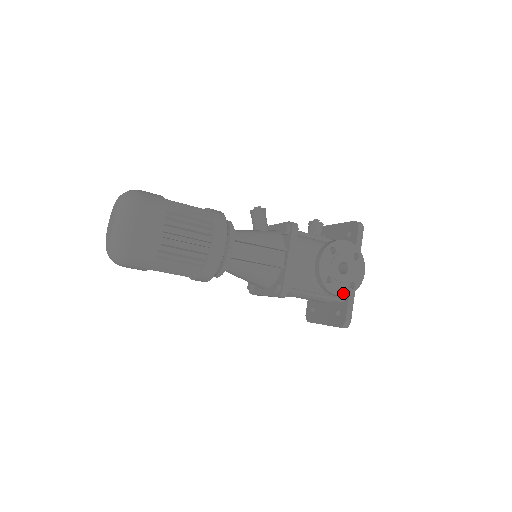
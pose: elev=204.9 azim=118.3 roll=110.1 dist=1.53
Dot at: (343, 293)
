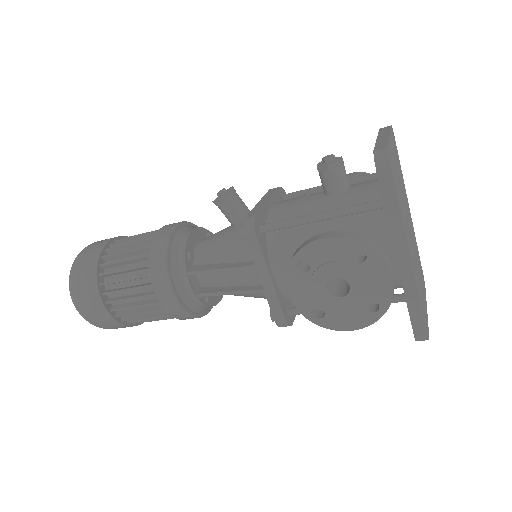
Dot at: (358, 324)
